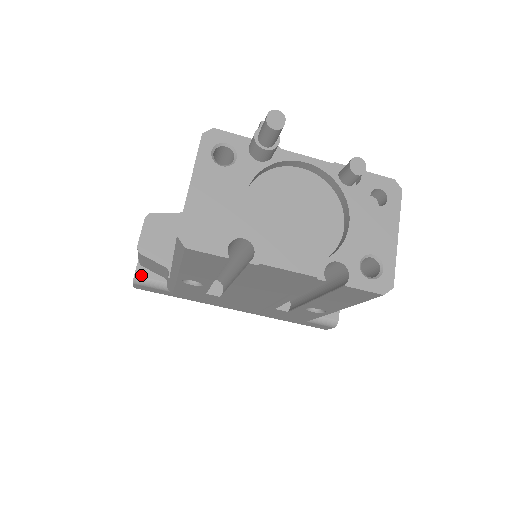
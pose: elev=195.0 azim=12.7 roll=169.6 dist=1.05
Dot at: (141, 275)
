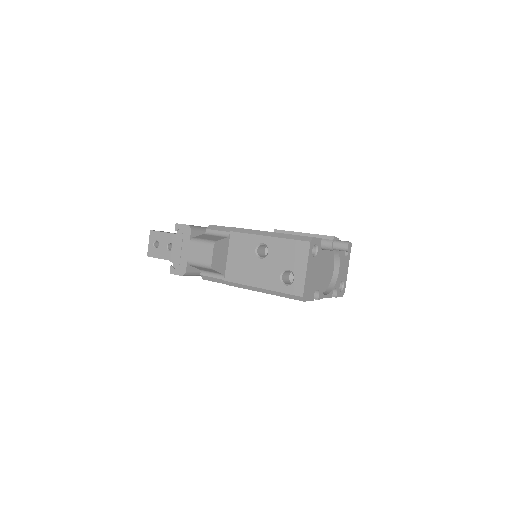
Dot at: (189, 271)
